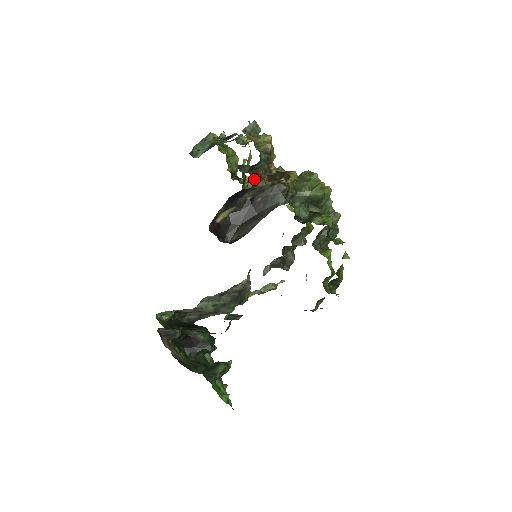
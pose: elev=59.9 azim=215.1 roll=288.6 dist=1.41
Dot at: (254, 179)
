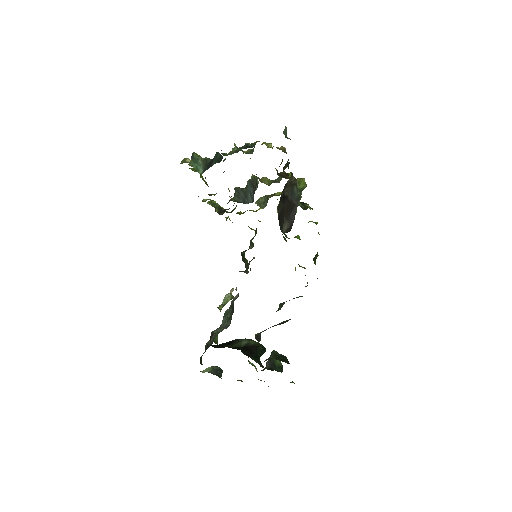
Dot at: (291, 174)
